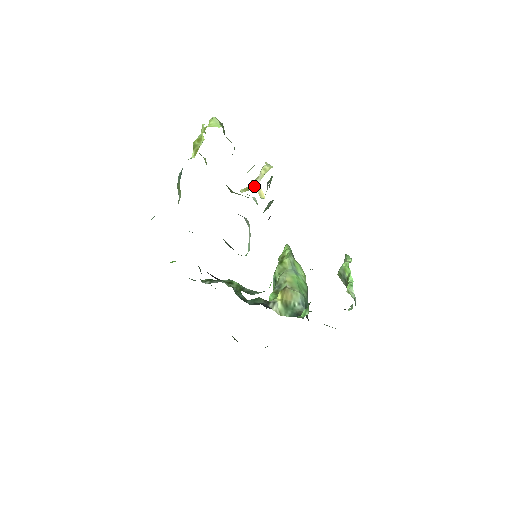
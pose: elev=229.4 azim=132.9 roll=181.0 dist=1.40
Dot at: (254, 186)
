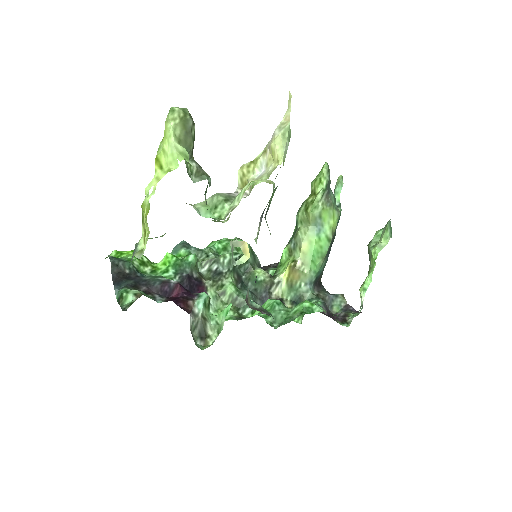
Dot at: (235, 244)
